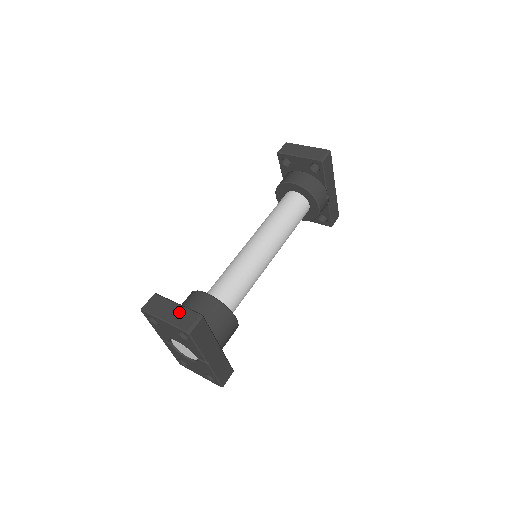
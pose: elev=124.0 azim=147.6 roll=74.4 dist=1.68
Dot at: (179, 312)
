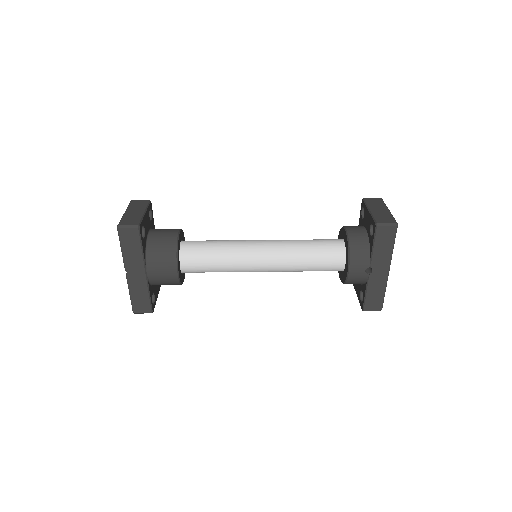
Dot at: (136, 215)
